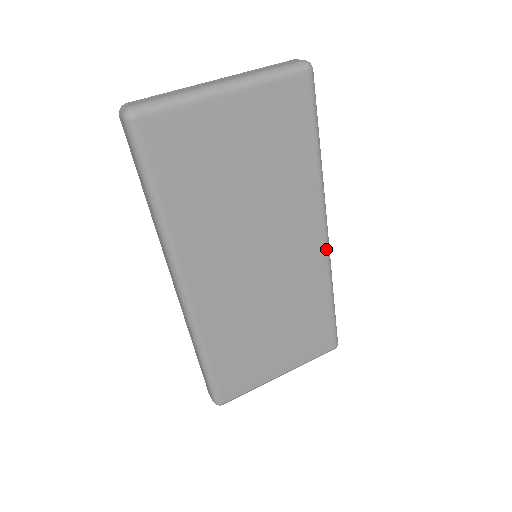
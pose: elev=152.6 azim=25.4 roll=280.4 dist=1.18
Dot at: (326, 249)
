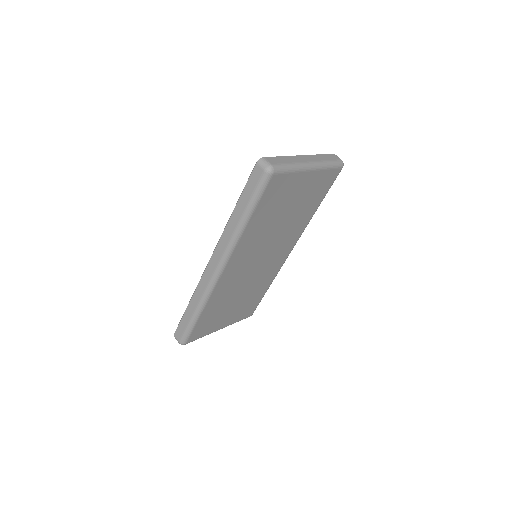
Dot at: occluded
